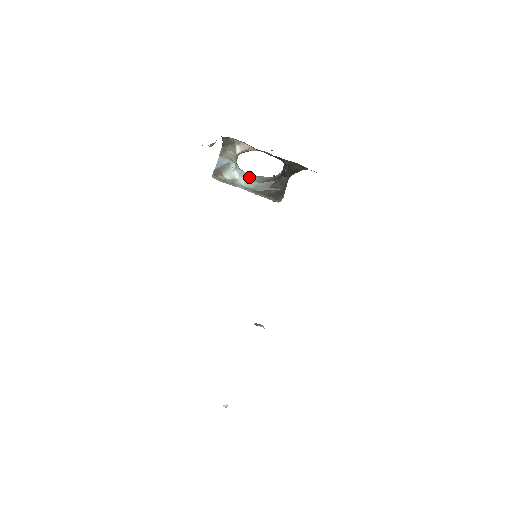
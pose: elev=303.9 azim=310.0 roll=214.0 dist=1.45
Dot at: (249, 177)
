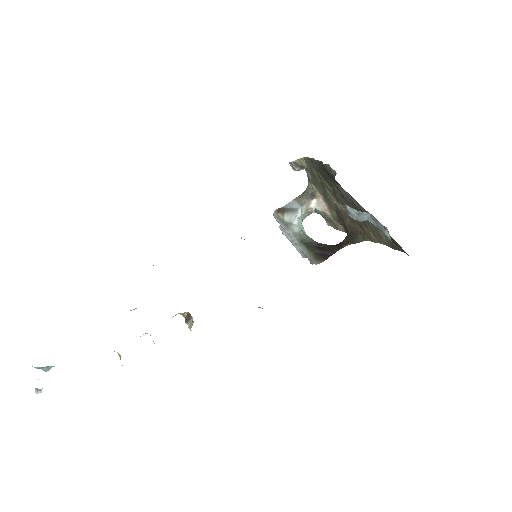
Dot at: (305, 234)
